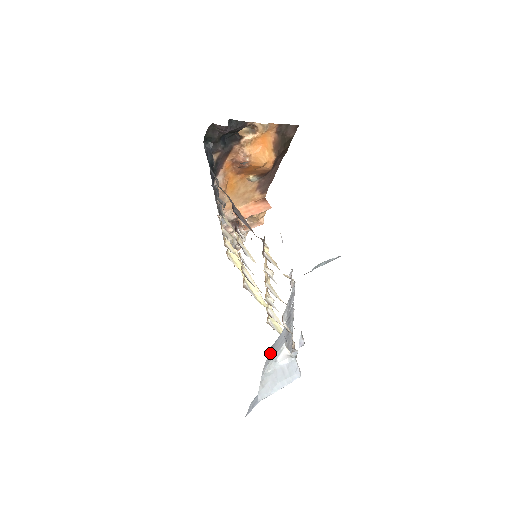
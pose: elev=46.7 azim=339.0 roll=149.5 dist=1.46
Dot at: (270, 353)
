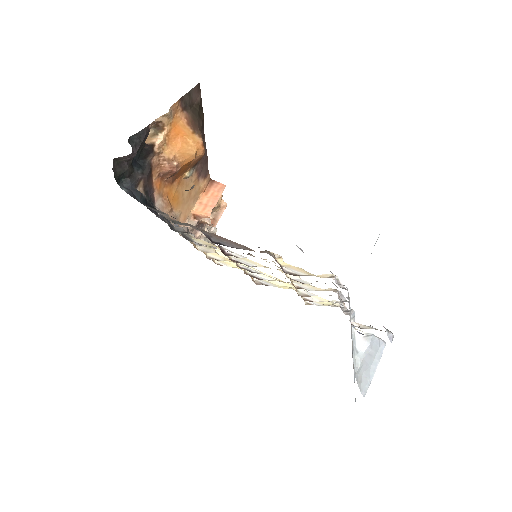
Dot at: (352, 354)
